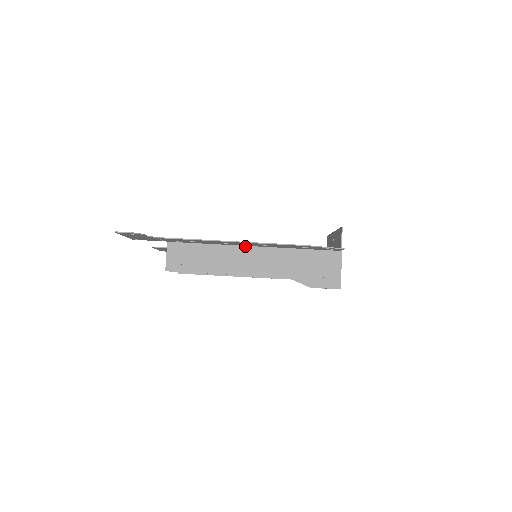
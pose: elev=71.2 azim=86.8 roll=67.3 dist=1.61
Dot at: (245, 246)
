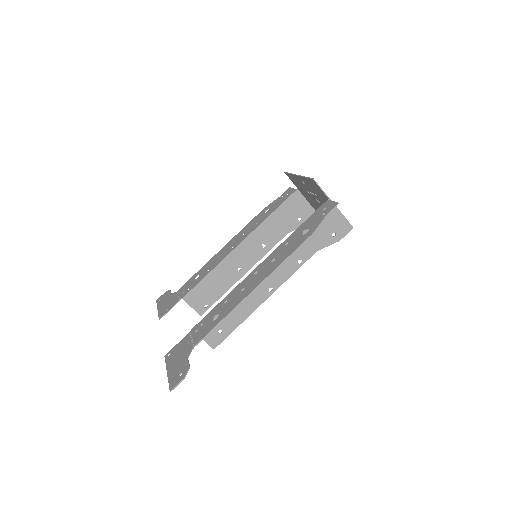
Dot at: (254, 272)
